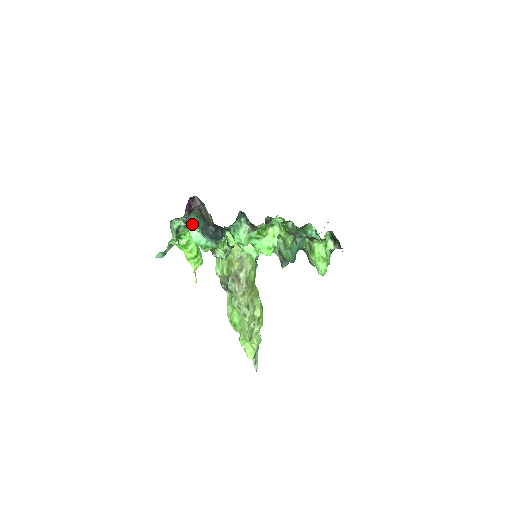
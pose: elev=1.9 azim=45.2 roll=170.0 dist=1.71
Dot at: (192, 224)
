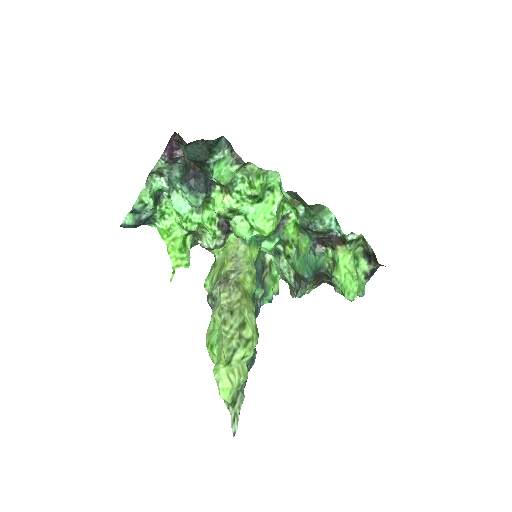
Dot at: (175, 184)
